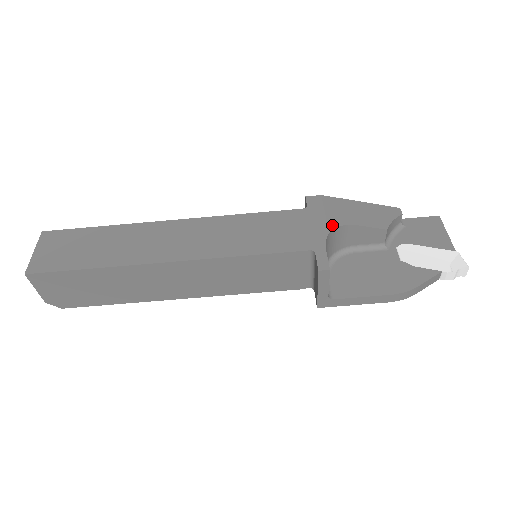
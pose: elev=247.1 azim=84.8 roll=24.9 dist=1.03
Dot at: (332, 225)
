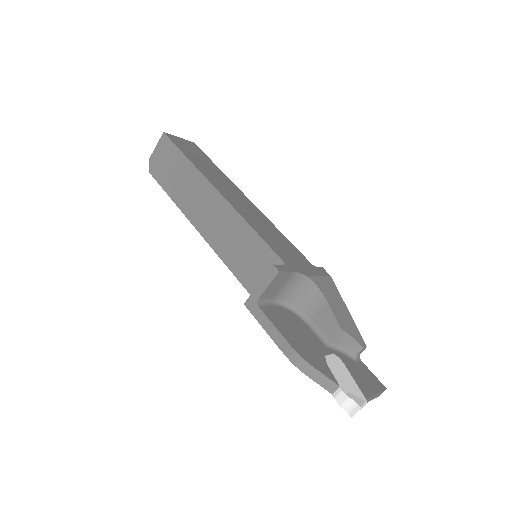
Dot at: (314, 279)
